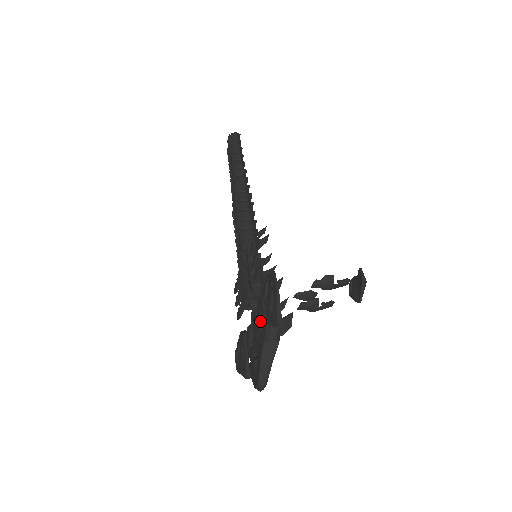
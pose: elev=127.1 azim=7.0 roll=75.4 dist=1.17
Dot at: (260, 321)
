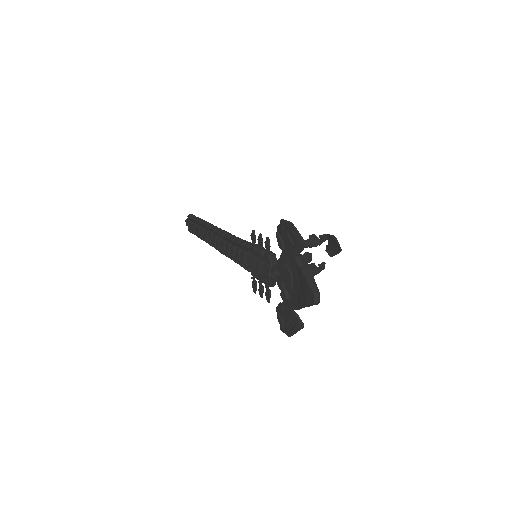
Dot at: (288, 270)
